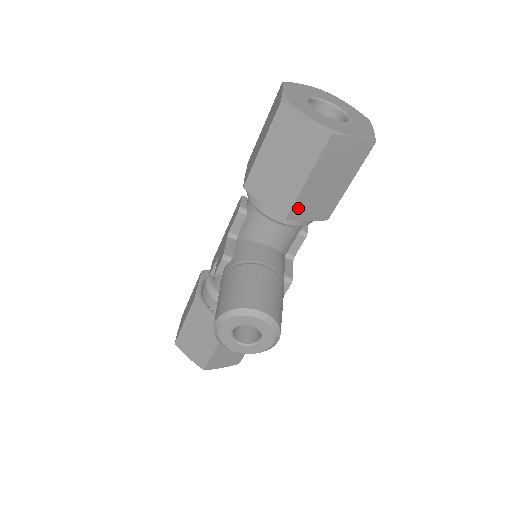
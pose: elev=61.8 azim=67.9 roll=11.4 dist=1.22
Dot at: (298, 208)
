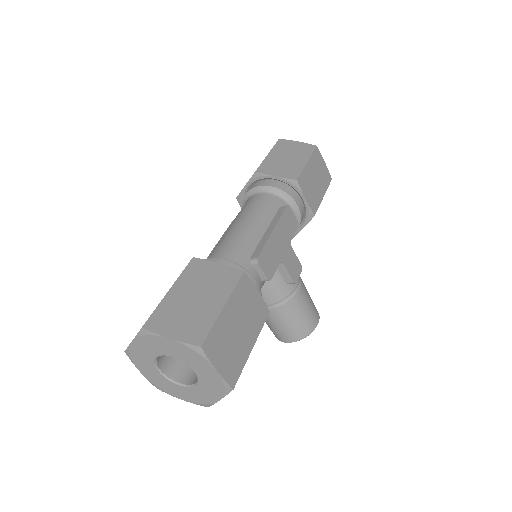
Dot at: occluded
